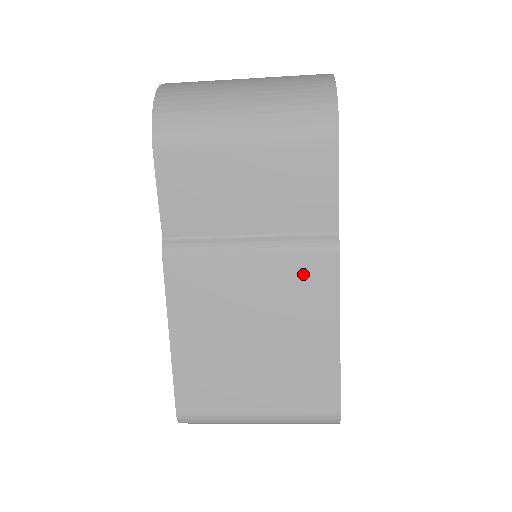
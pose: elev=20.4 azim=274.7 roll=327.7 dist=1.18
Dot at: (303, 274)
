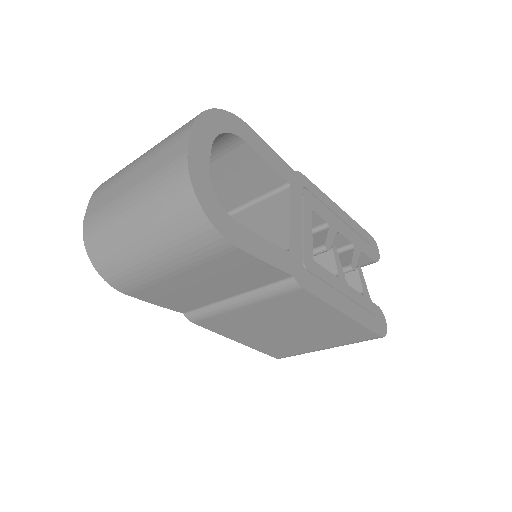
Dot at: (288, 303)
